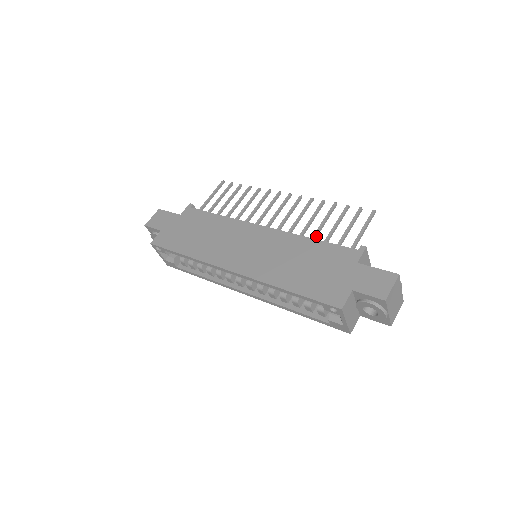
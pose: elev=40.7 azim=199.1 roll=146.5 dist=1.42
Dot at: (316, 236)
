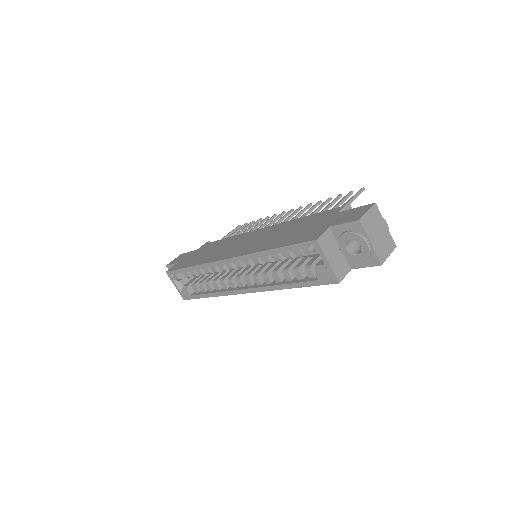
Dot at: occluded
